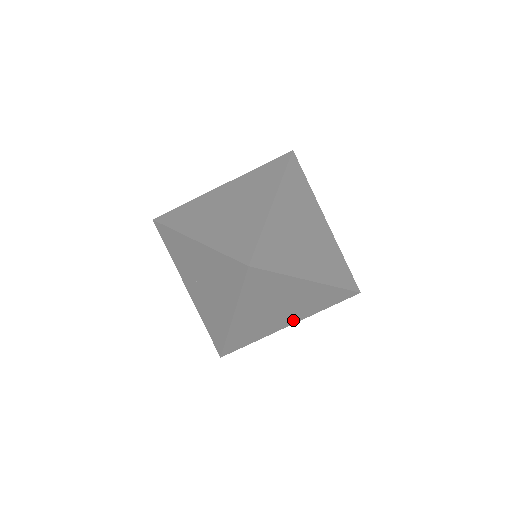
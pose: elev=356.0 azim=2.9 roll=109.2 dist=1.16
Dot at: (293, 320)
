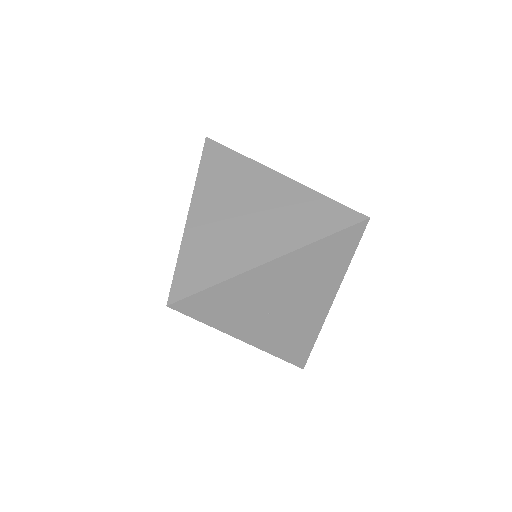
Dot at: occluded
